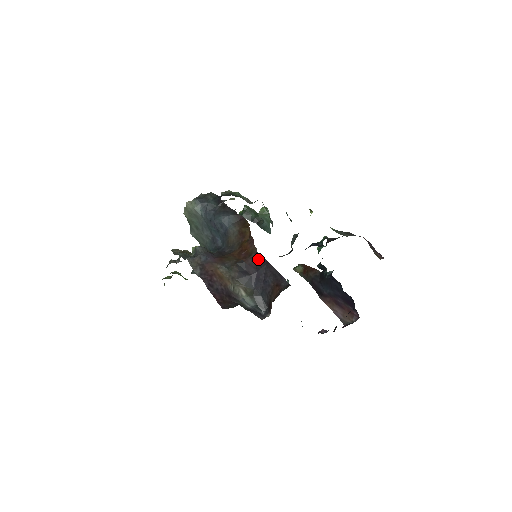
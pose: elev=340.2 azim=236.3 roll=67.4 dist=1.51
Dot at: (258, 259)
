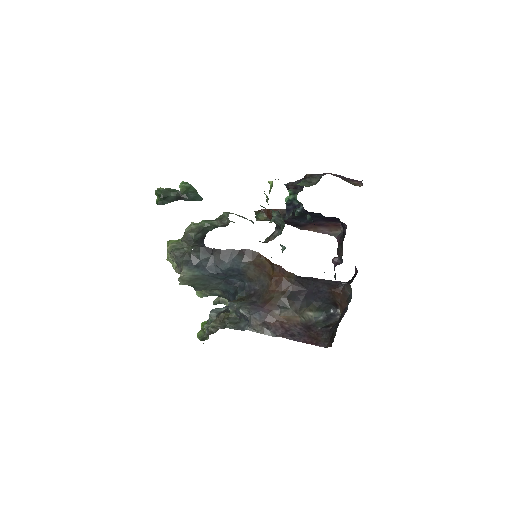
Dot at: (302, 281)
